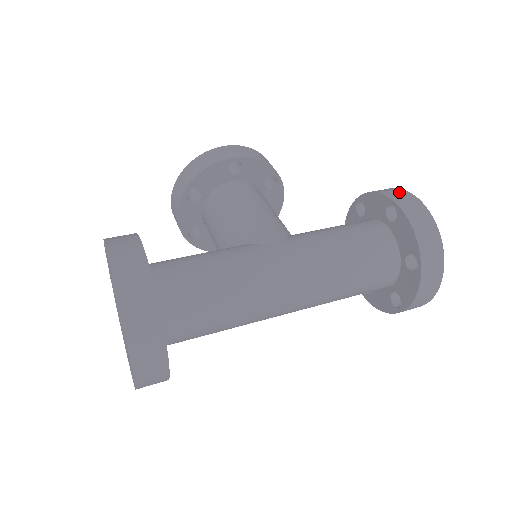
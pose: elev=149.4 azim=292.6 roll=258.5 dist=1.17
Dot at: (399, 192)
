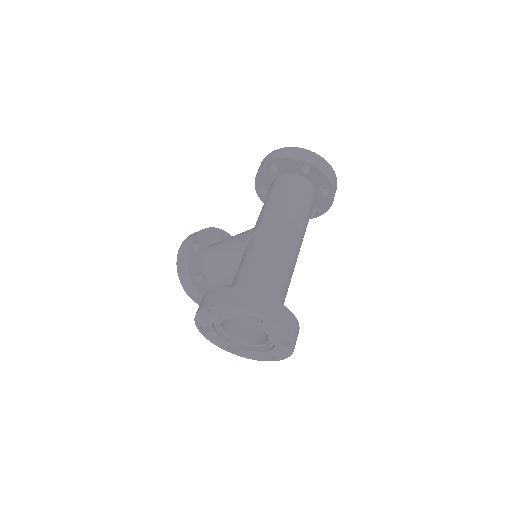
Dot at: (264, 160)
